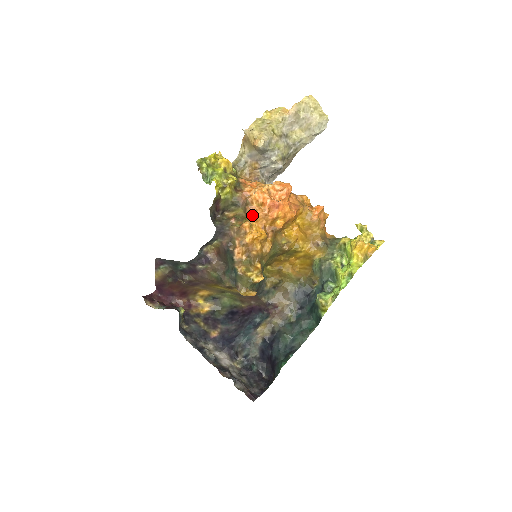
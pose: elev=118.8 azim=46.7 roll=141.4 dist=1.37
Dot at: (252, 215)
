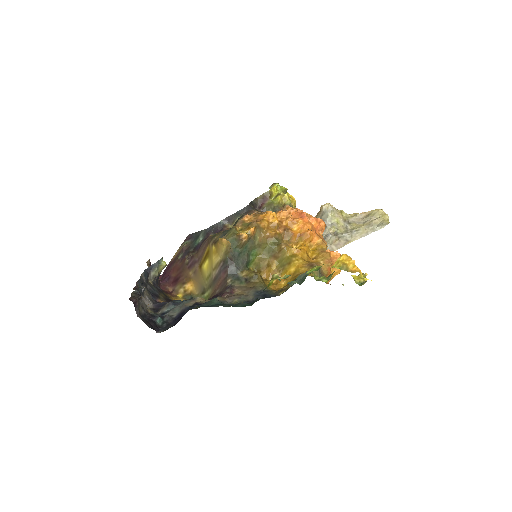
Dot at: (280, 211)
